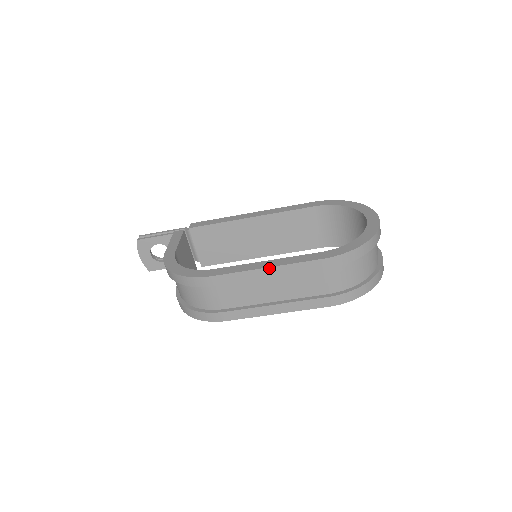
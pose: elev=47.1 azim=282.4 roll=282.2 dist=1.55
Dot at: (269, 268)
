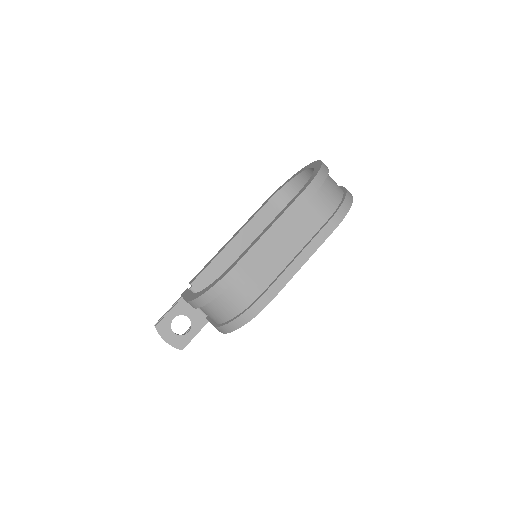
Dot at: (271, 227)
